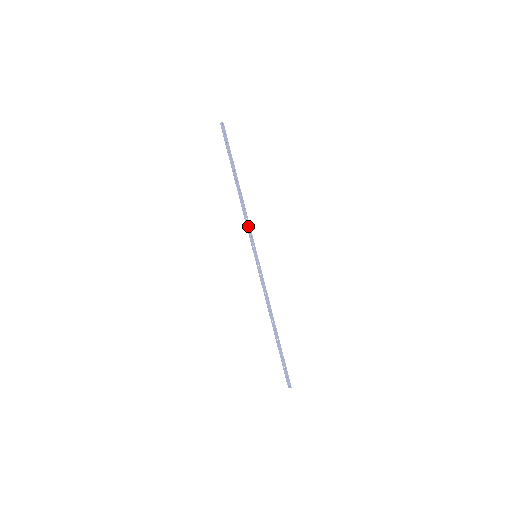
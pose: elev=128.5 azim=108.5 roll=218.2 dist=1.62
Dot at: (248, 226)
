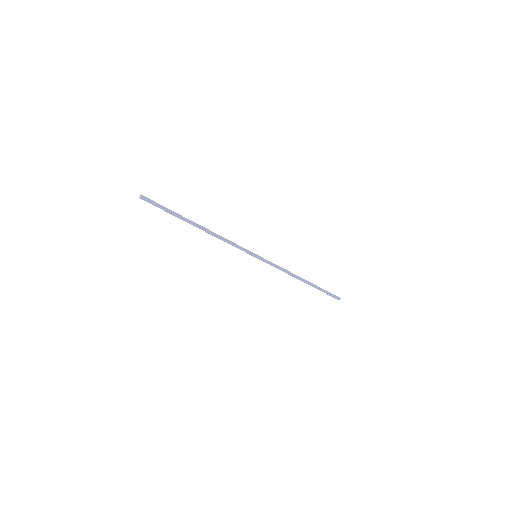
Dot at: (234, 245)
